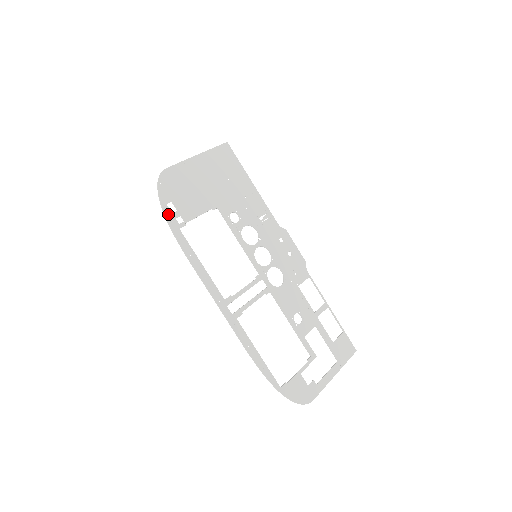
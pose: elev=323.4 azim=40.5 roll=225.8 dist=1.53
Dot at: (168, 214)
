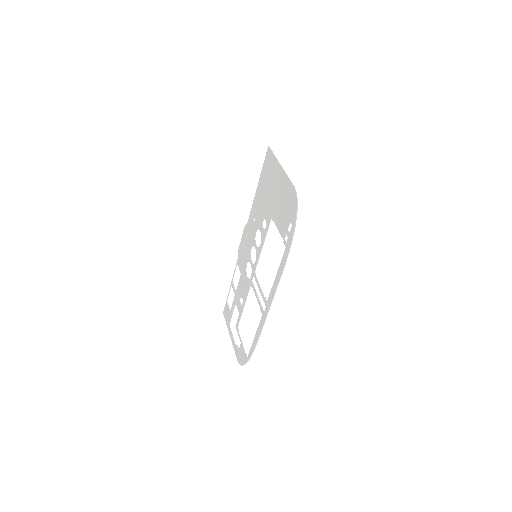
Dot at: (292, 235)
